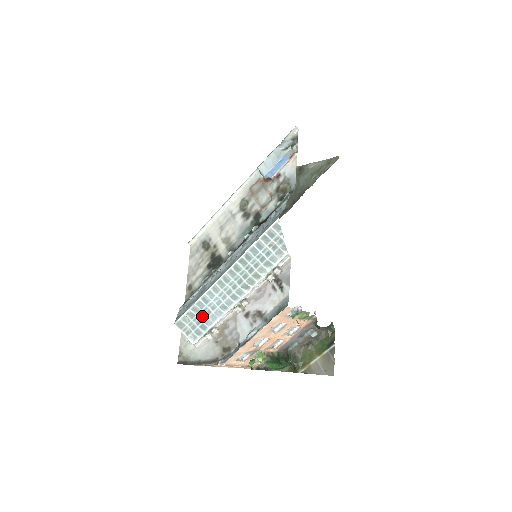
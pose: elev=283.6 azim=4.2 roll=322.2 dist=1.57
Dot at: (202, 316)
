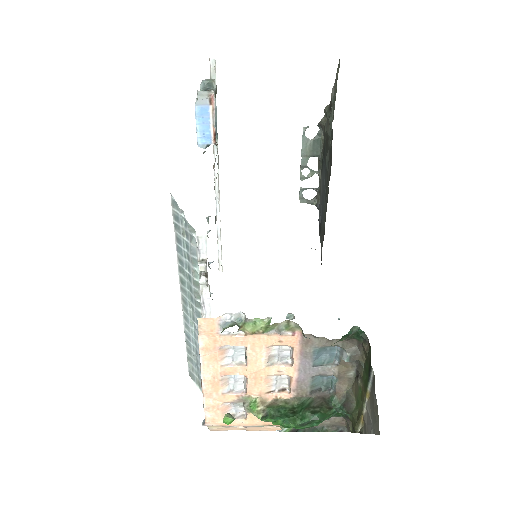
Dot at: (196, 359)
